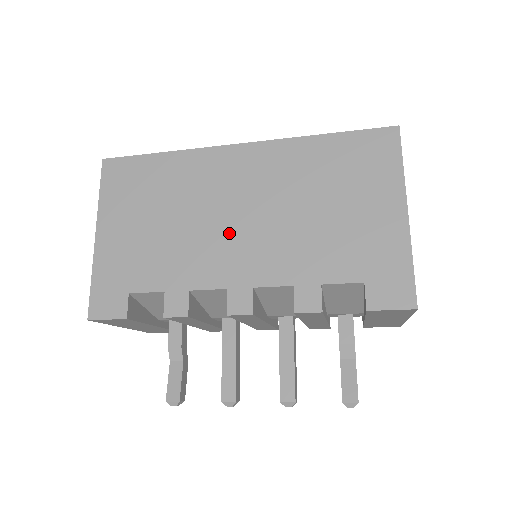
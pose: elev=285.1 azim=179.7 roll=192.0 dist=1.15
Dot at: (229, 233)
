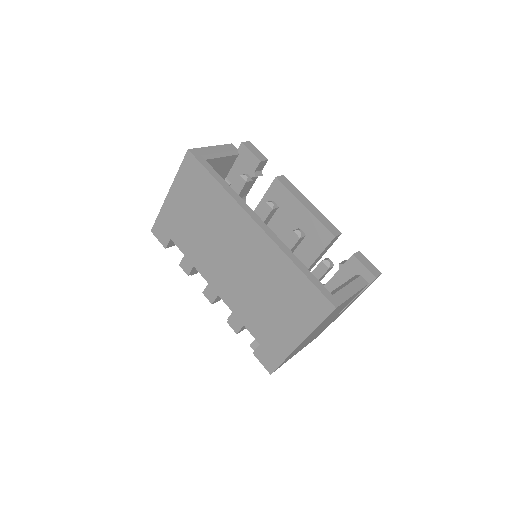
Dot at: (223, 262)
